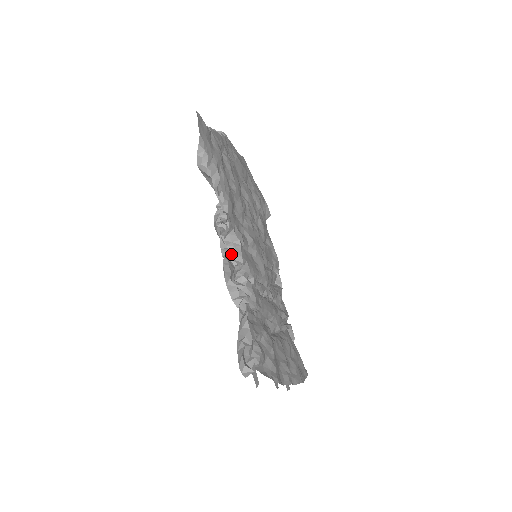
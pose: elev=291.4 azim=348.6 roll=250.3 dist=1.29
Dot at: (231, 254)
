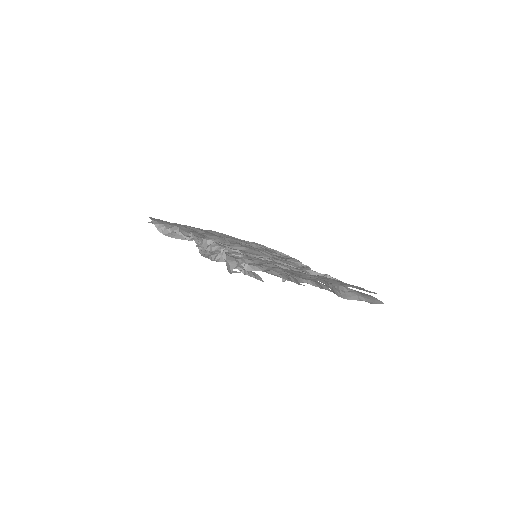
Dot at: (211, 250)
